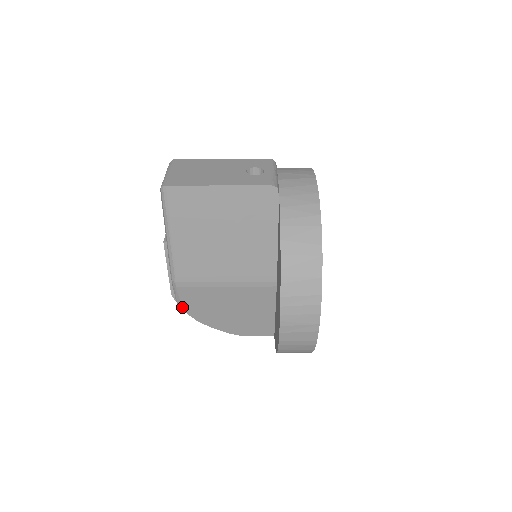
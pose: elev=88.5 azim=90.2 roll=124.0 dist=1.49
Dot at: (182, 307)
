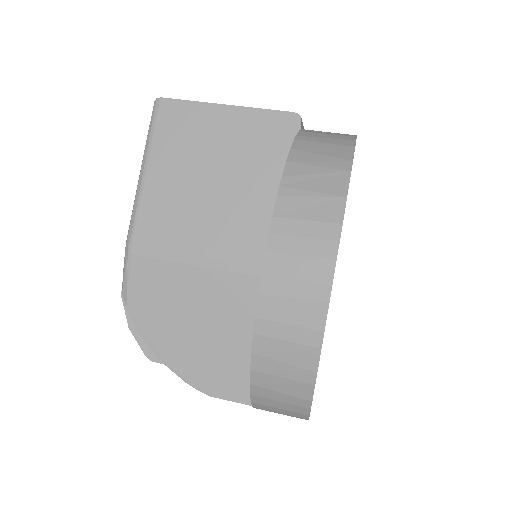
Dot at: (127, 302)
